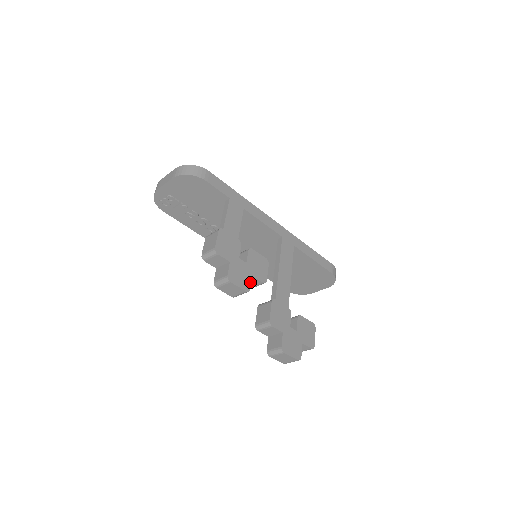
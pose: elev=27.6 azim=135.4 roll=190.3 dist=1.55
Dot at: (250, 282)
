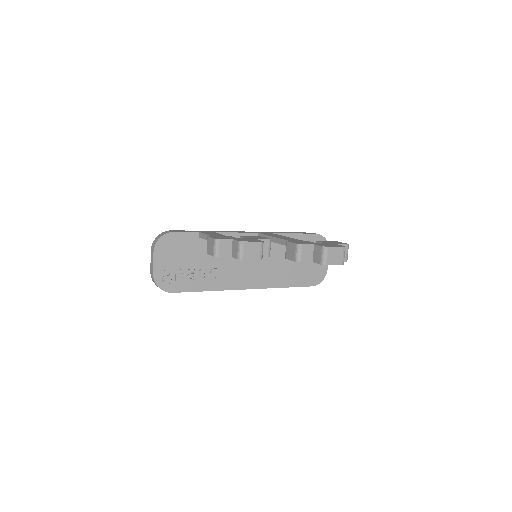
Dot at: (259, 240)
